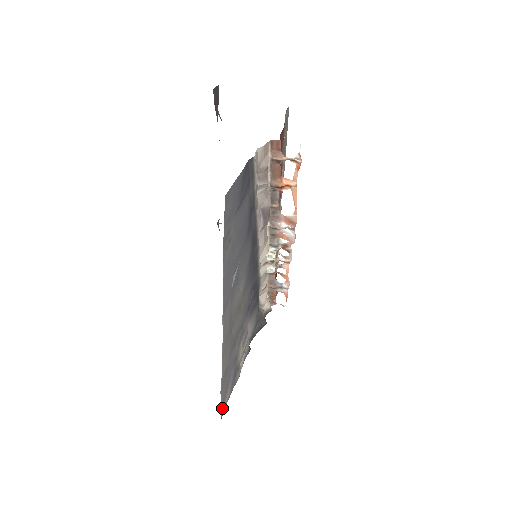
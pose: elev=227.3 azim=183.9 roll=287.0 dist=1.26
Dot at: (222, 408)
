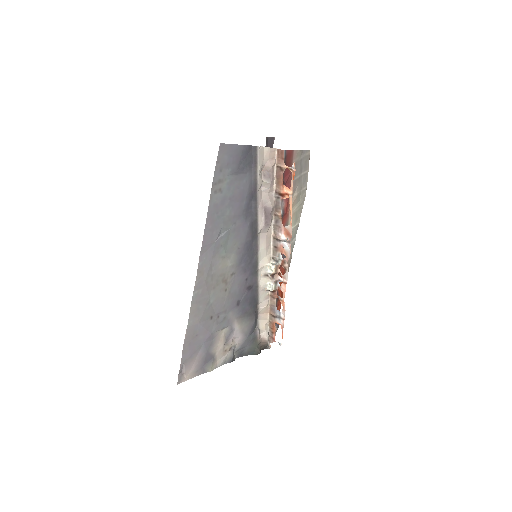
Dot at: (182, 375)
